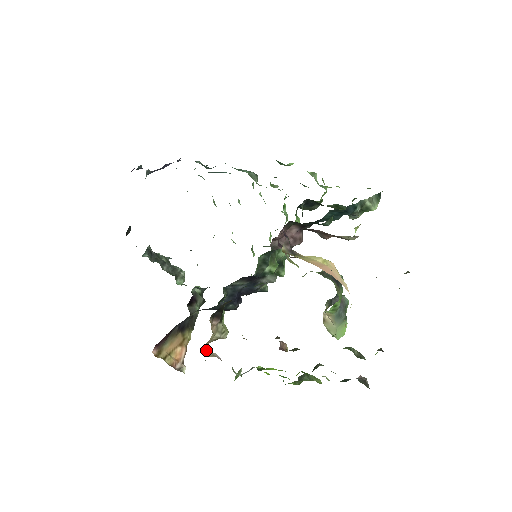
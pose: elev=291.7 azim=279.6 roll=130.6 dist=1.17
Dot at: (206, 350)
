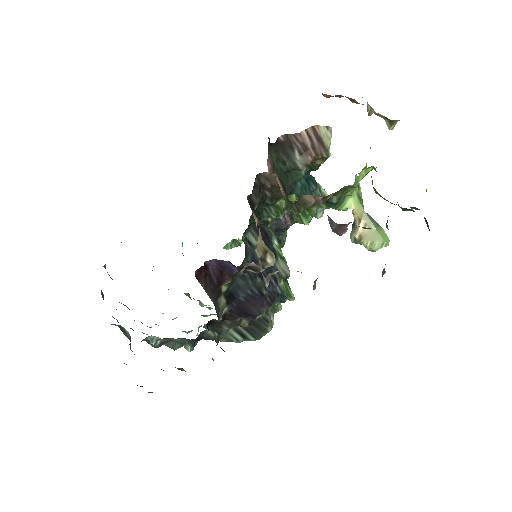
Dot at: occluded
